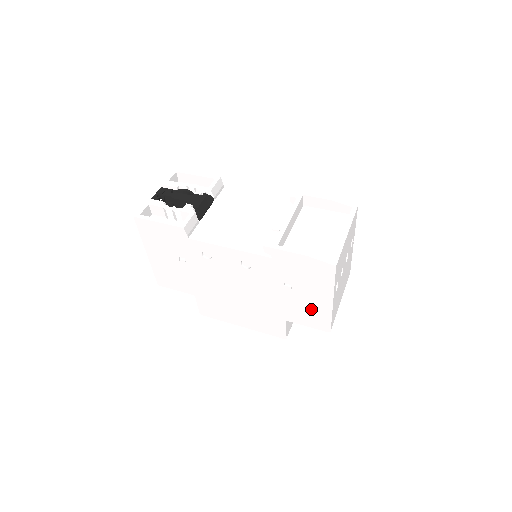
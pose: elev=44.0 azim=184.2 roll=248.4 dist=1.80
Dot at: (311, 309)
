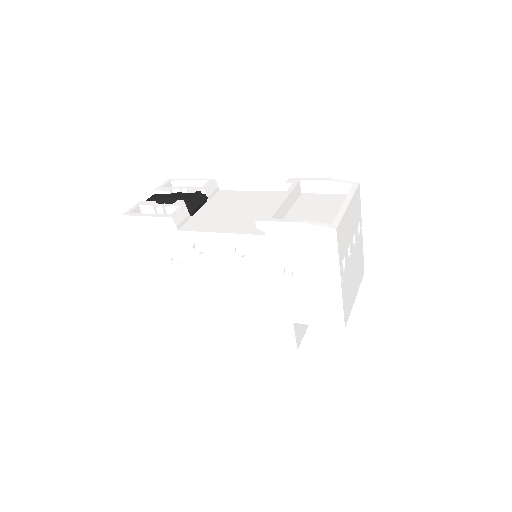
Dot at: (318, 299)
